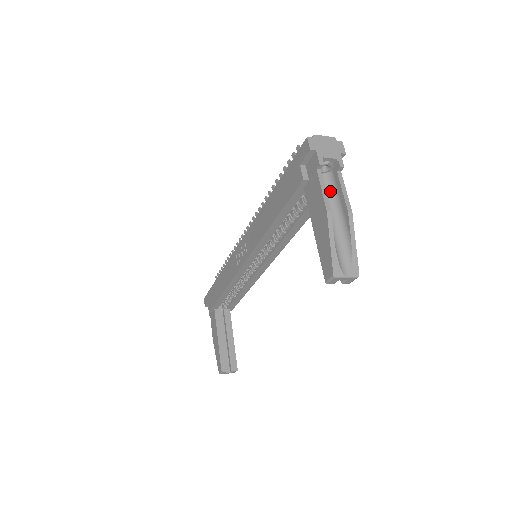
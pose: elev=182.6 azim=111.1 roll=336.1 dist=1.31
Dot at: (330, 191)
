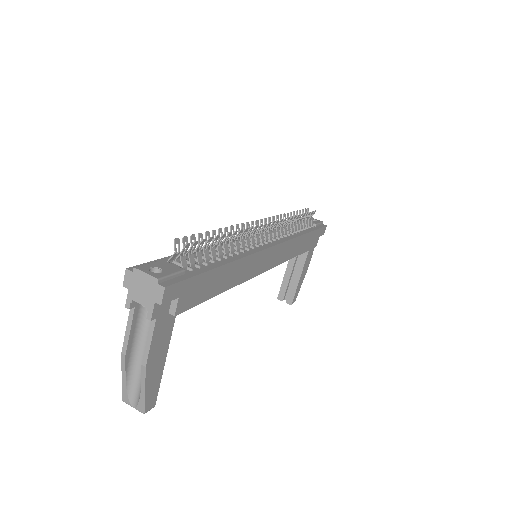
Dot at: occluded
